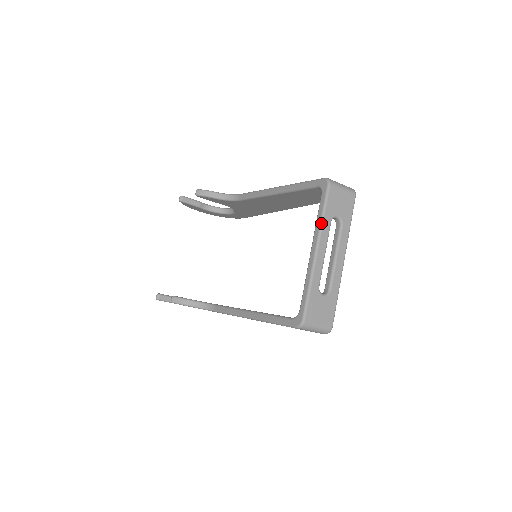
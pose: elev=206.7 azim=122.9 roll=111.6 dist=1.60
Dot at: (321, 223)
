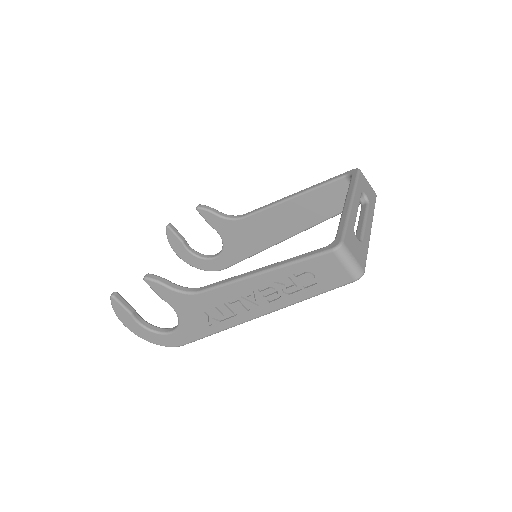
Dot at: (355, 187)
